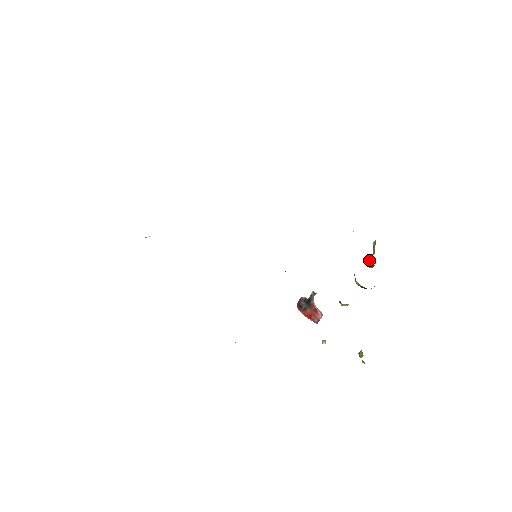
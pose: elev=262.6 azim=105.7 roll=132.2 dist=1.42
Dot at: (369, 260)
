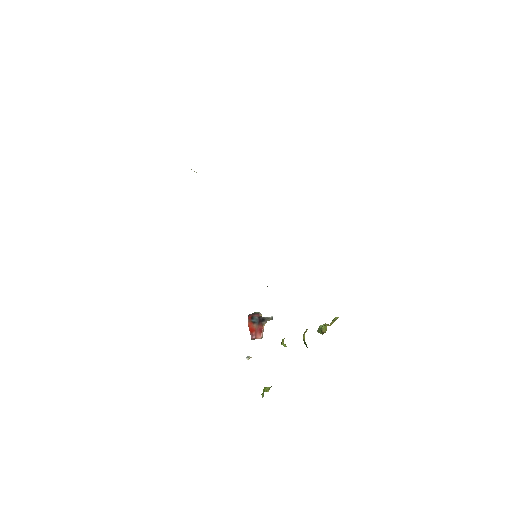
Dot at: (324, 327)
